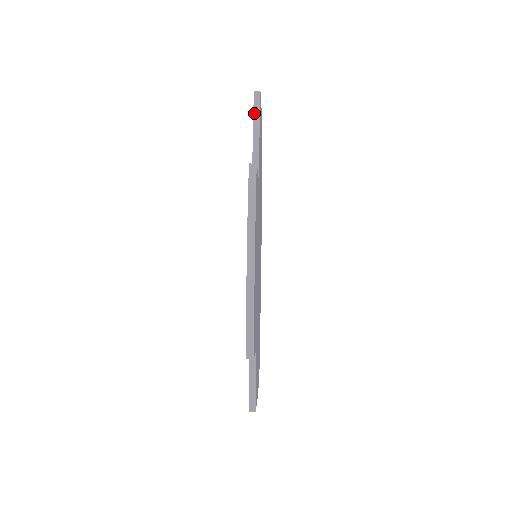
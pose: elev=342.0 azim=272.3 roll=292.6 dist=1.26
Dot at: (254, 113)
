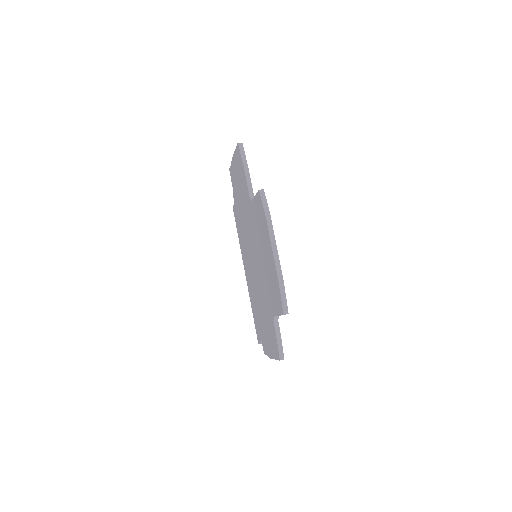
Dot at: (242, 157)
